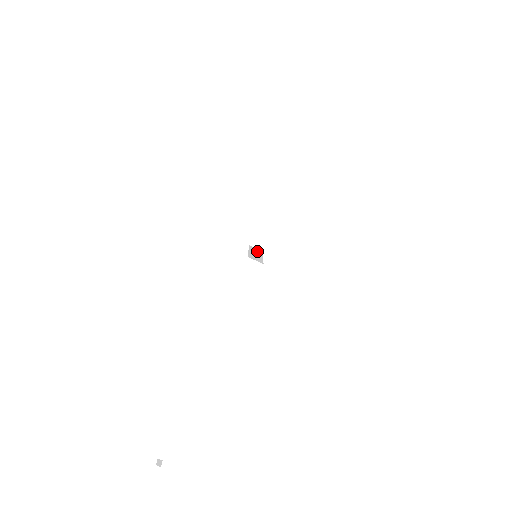
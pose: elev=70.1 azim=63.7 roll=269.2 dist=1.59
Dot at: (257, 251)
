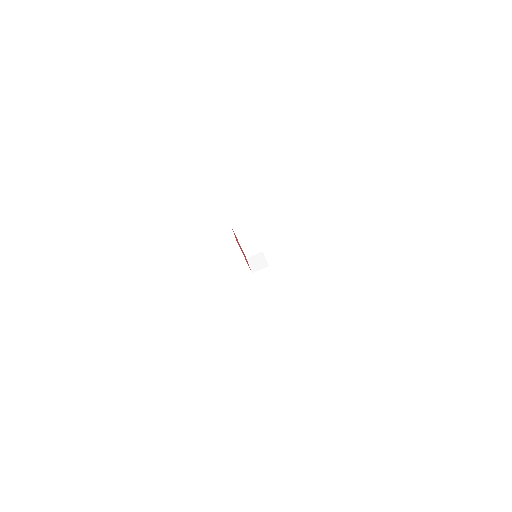
Dot at: occluded
